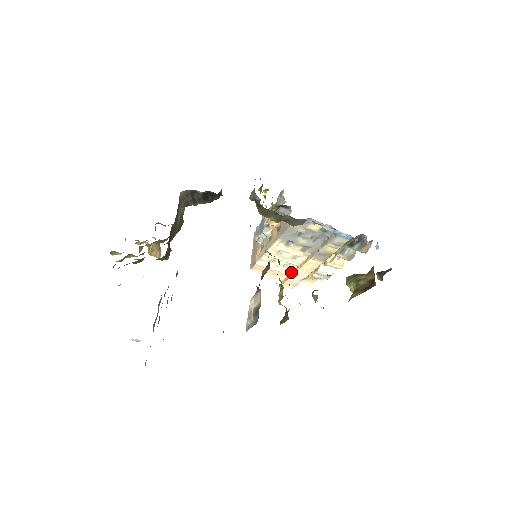
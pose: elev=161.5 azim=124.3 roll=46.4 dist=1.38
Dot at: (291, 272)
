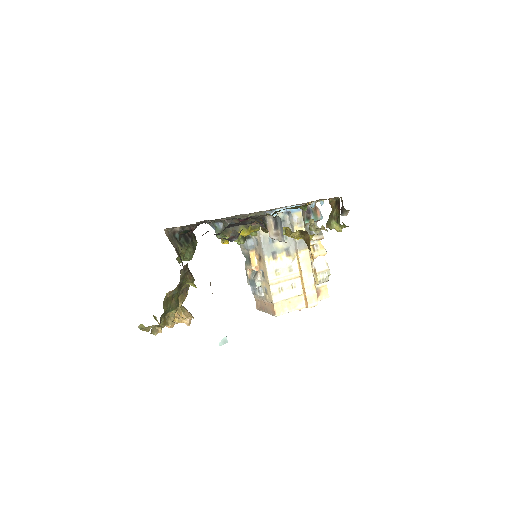
Dot at: (302, 289)
